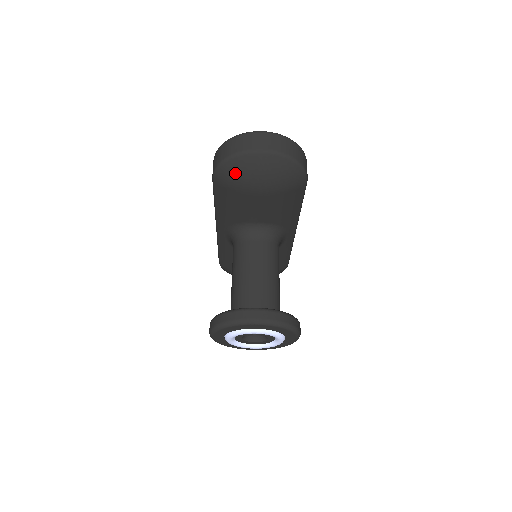
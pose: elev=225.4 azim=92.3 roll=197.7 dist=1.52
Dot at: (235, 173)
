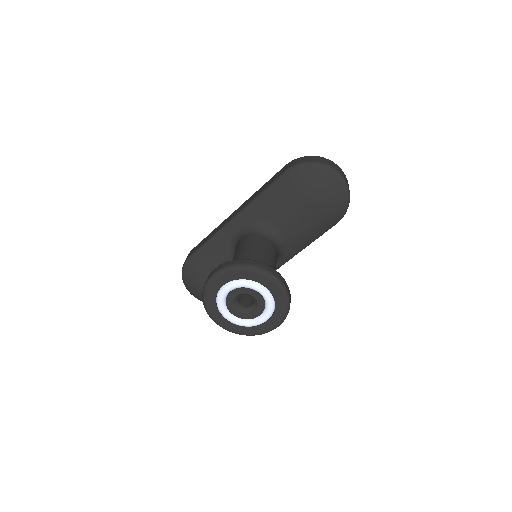
Dot at: (312, 175)
